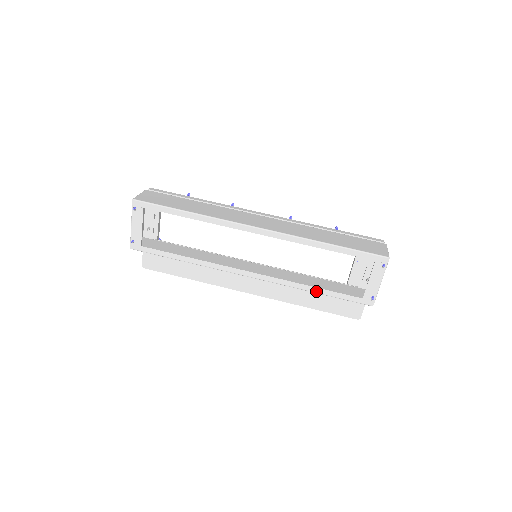
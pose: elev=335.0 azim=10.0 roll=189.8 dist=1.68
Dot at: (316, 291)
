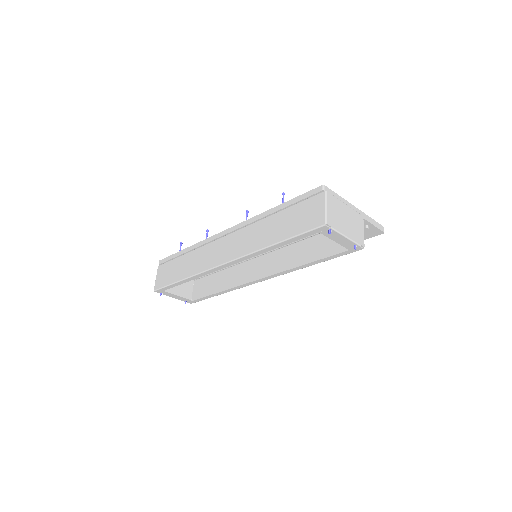
Dot at: (311, 265)
